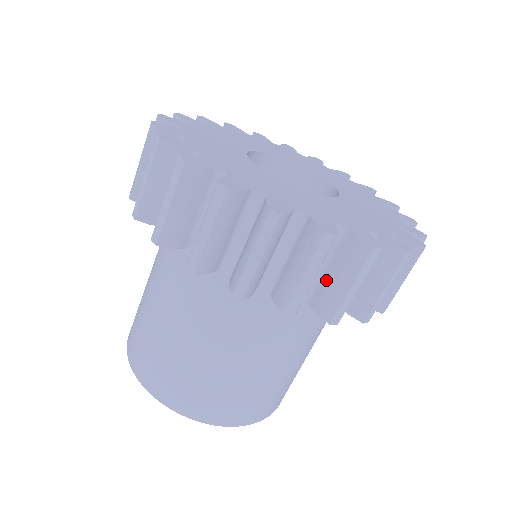
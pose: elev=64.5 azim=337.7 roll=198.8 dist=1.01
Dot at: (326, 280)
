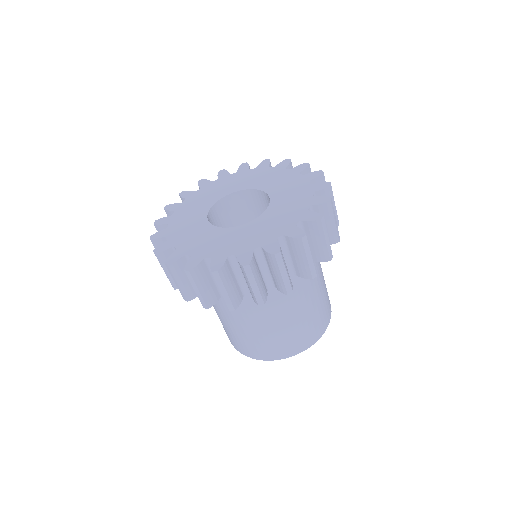
Dot at: (312, 247)
